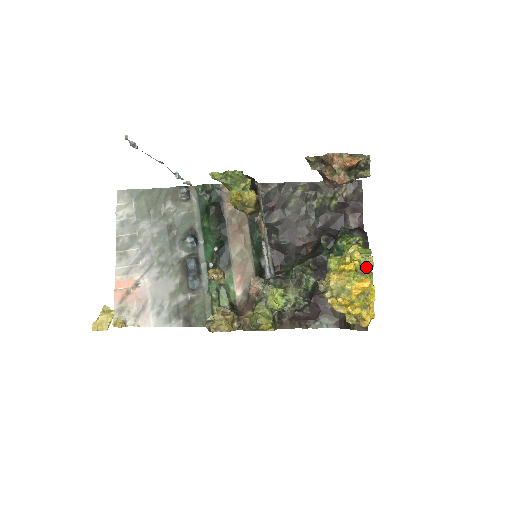
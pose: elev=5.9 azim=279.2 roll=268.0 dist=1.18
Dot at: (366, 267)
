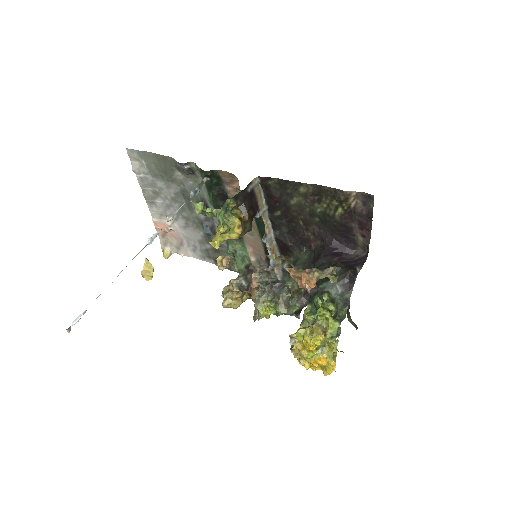
Dot at: (328, 345)
